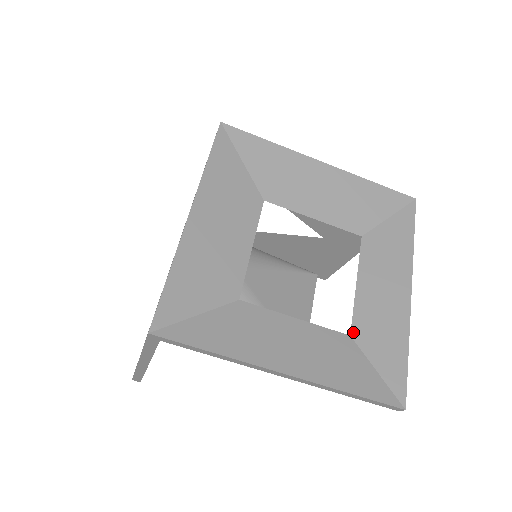
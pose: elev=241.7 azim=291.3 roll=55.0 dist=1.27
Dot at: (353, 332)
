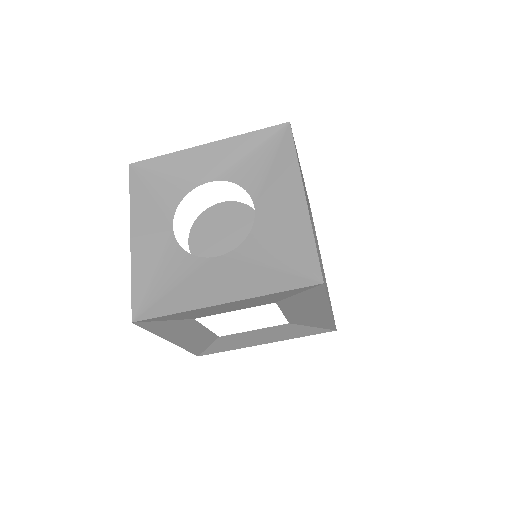
Dot at: (222, 337)
